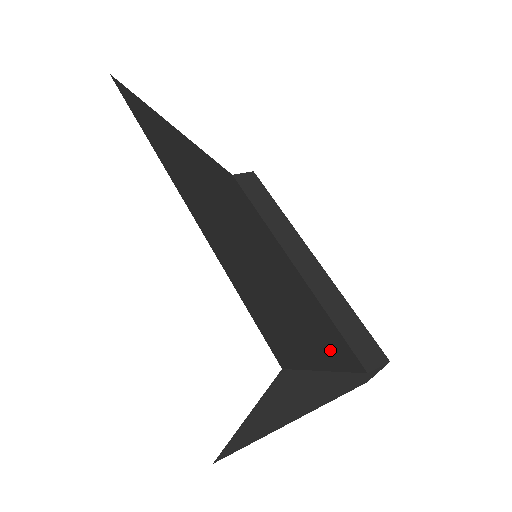
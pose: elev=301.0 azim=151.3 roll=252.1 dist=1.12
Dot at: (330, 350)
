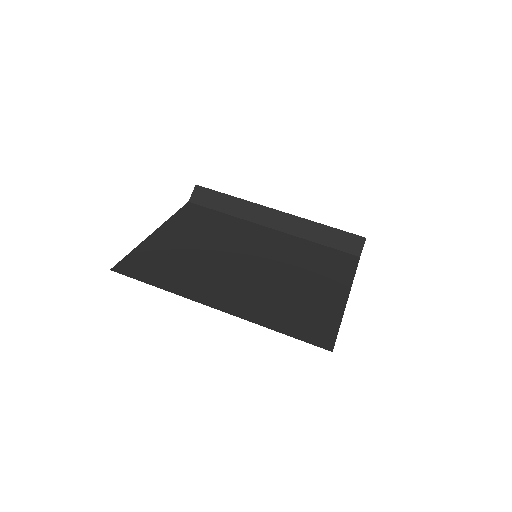
Dot at: (336, 283)
